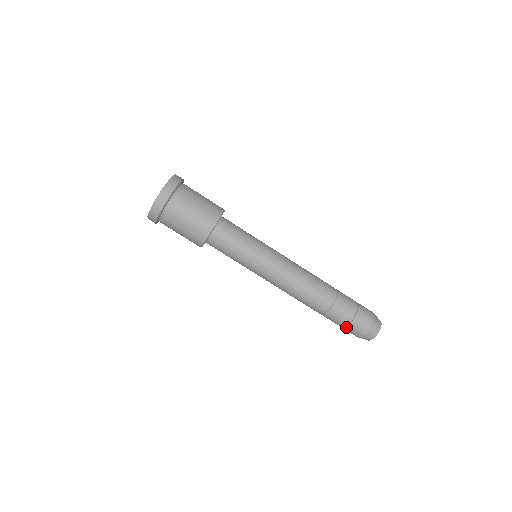
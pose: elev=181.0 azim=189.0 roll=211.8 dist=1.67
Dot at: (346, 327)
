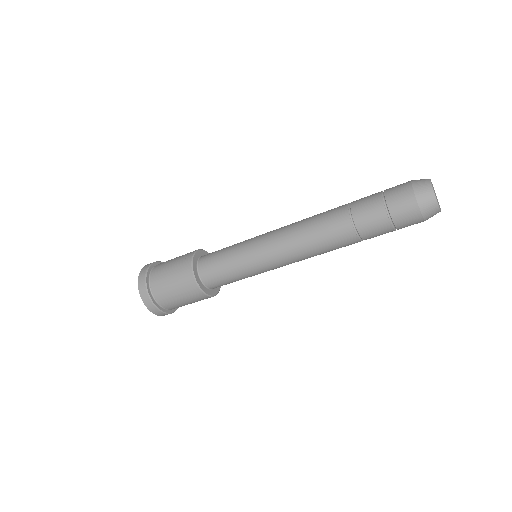
Dot at: (392, 219)
